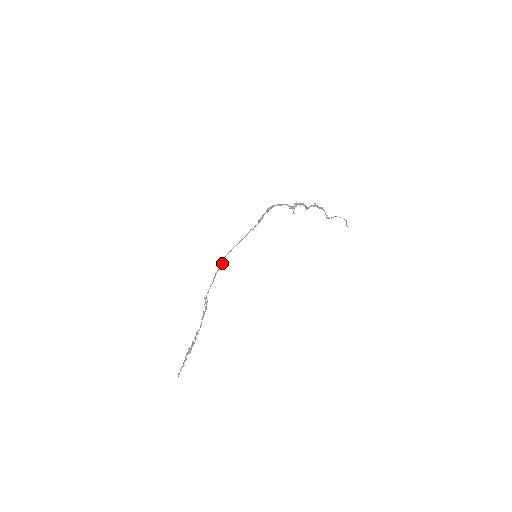
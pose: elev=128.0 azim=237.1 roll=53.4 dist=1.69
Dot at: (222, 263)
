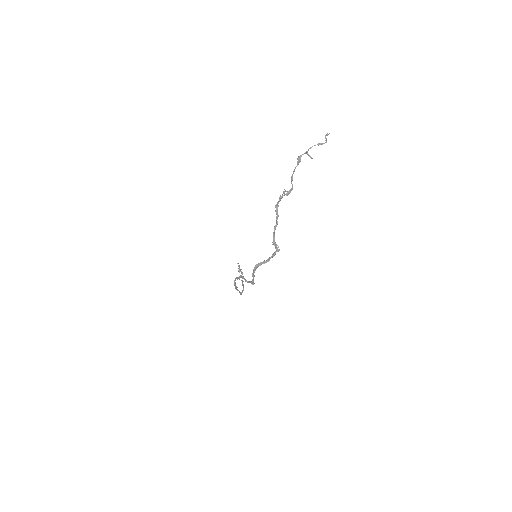
Dot at: occluded
